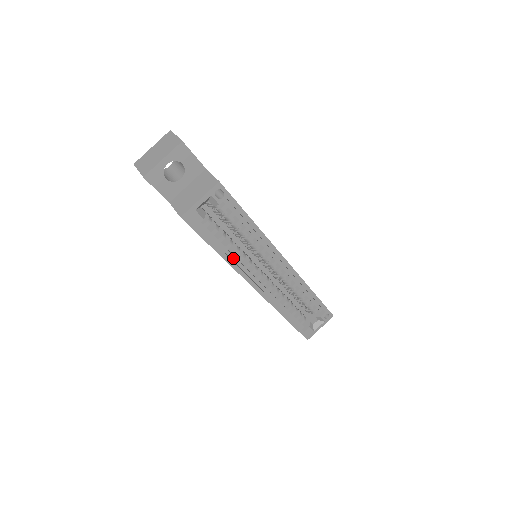
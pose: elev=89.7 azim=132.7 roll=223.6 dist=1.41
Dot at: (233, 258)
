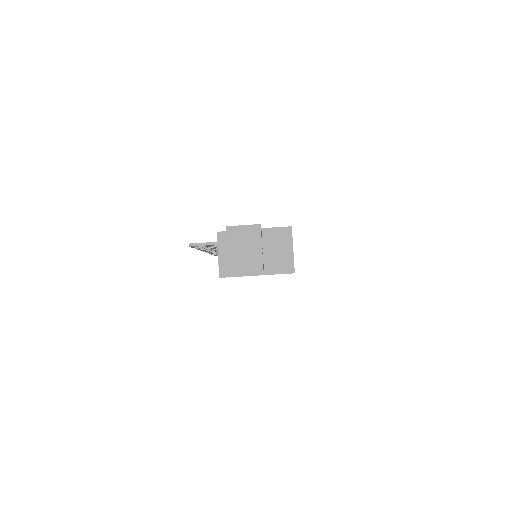
Dot at: occluded
